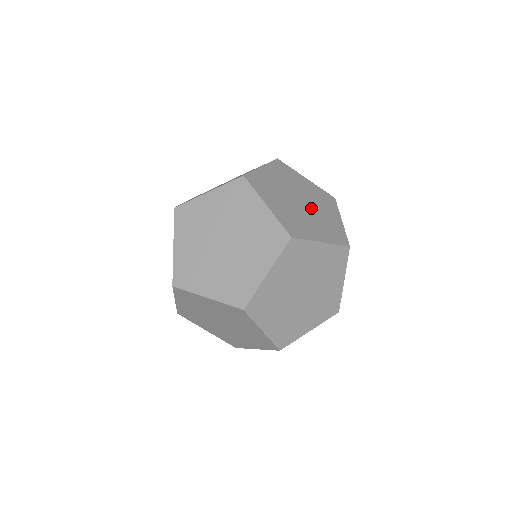
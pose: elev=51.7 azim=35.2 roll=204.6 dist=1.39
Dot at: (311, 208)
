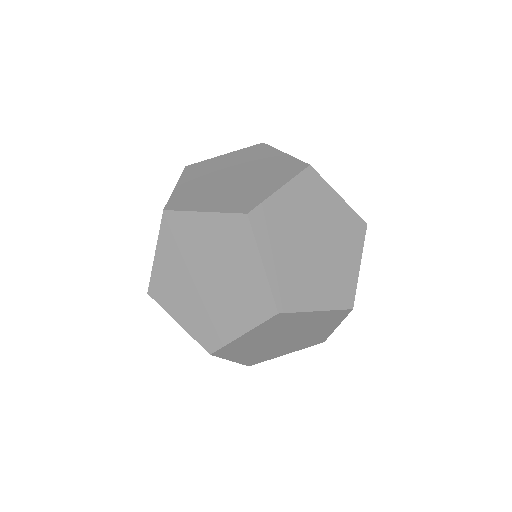
Dot at: (313, 259)
